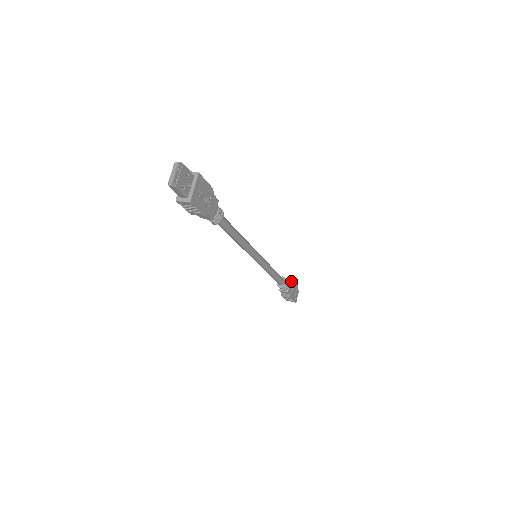
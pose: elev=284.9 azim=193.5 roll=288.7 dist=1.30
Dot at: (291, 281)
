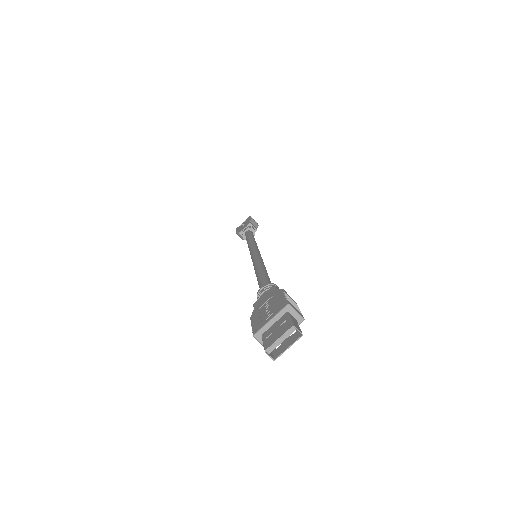
Dot at: (256, 230)
